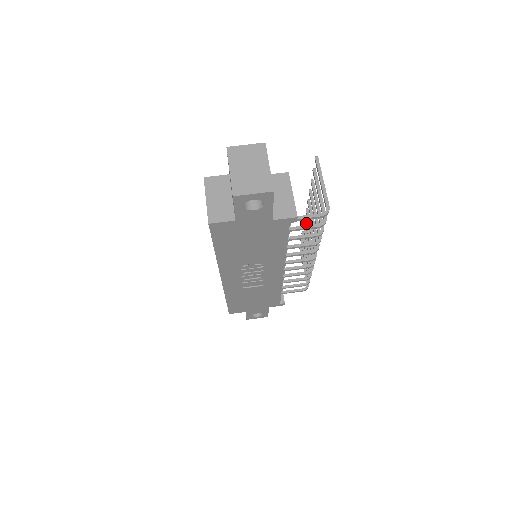
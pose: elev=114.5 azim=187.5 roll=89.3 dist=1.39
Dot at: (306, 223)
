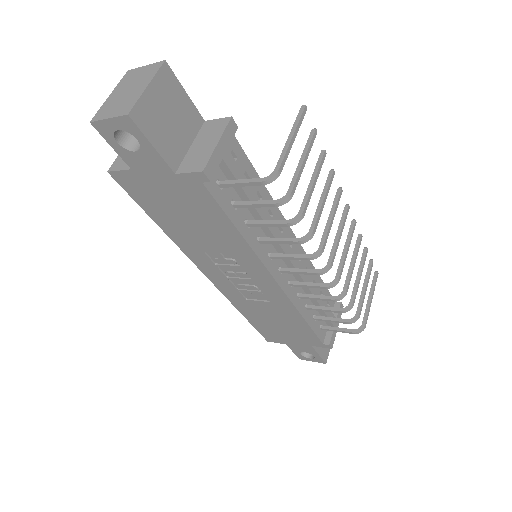
Dot at: (350, 228)
